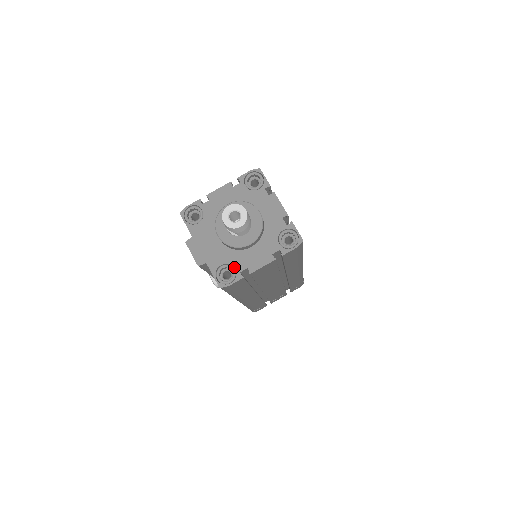
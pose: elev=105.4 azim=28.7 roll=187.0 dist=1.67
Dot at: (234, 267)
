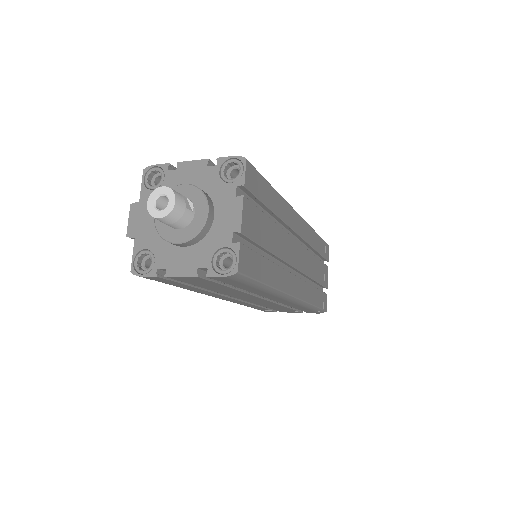
Dot at: (155, 259)
